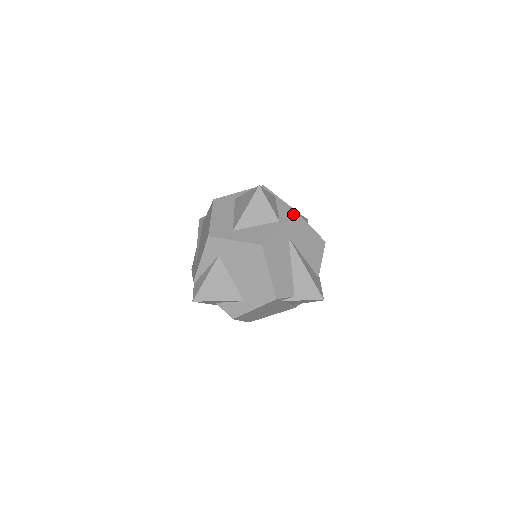
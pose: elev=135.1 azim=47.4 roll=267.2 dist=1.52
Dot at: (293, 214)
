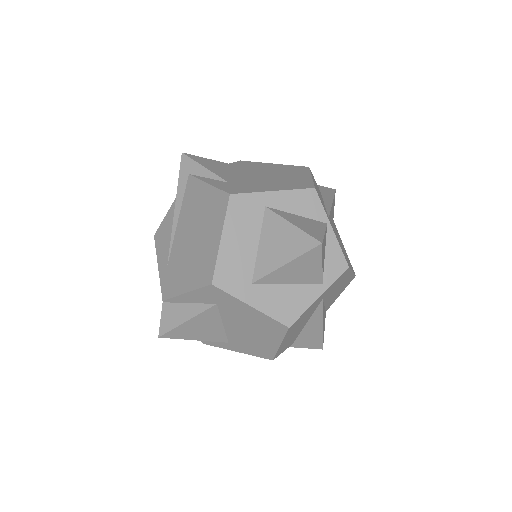
Dot at: (344, 272)
